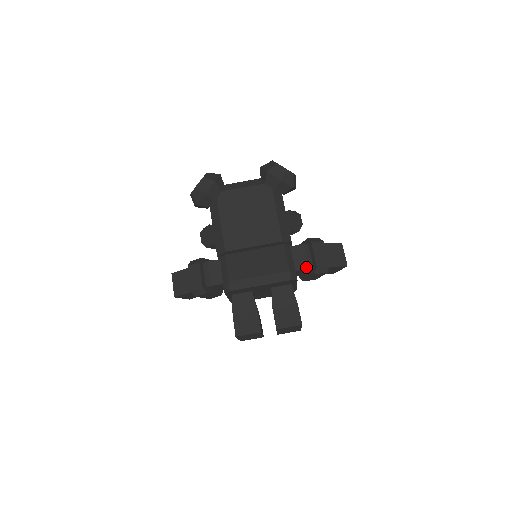
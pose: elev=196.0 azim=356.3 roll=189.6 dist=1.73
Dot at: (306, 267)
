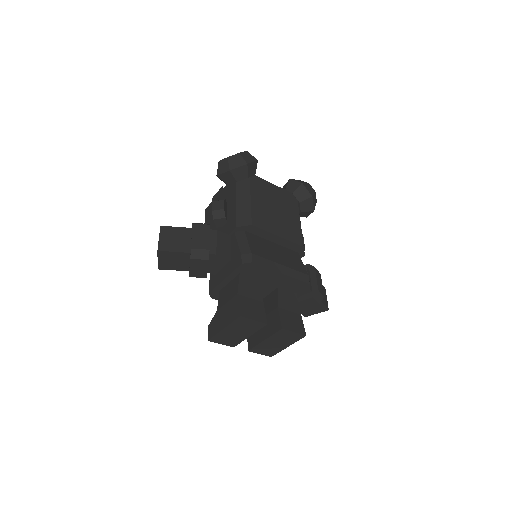
Dot at: occluded
